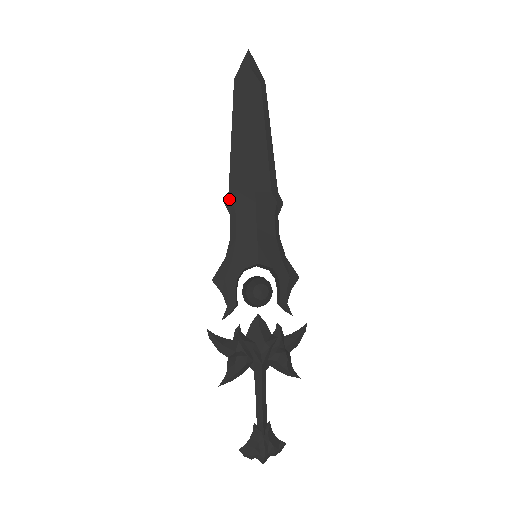
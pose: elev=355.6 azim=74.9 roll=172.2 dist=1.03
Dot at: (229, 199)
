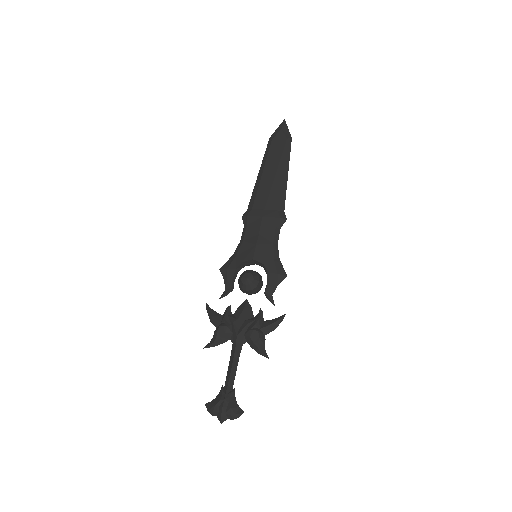
Dot at: (245, 214)
